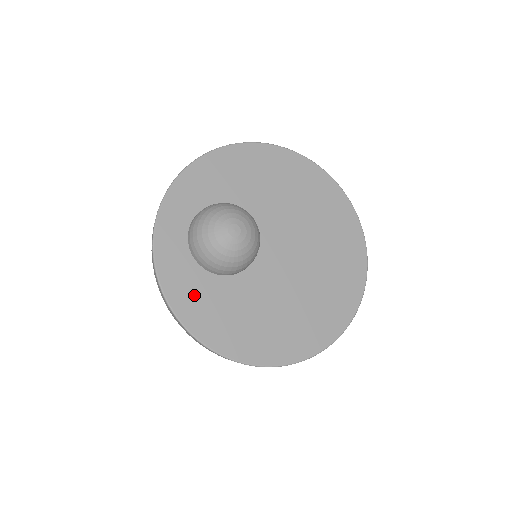
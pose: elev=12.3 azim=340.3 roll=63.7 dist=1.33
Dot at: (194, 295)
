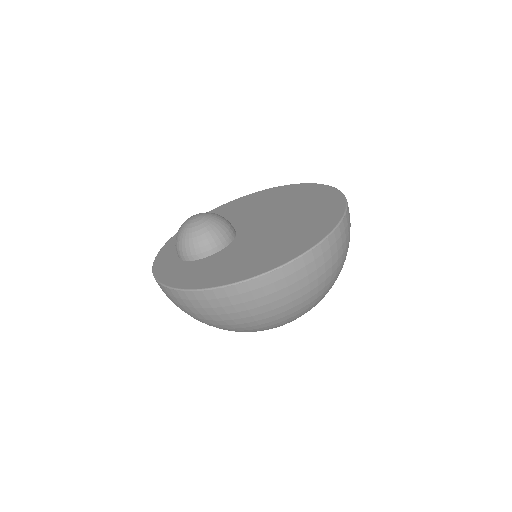
Dot at: (189, 274)
